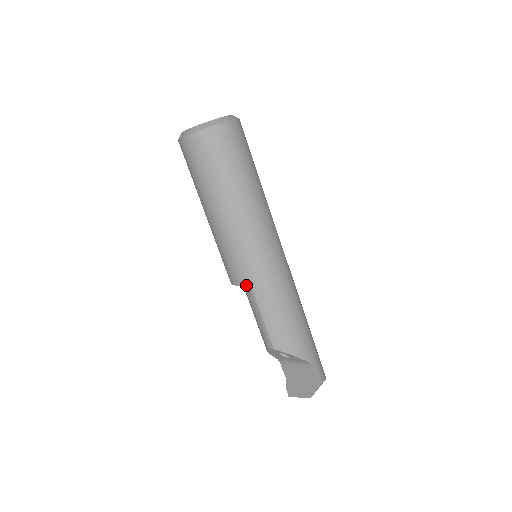
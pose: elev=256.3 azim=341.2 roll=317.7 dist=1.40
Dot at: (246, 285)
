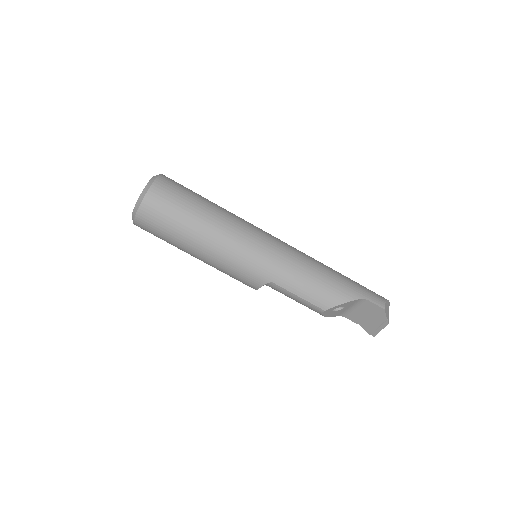
Dot at: (264, 282)
